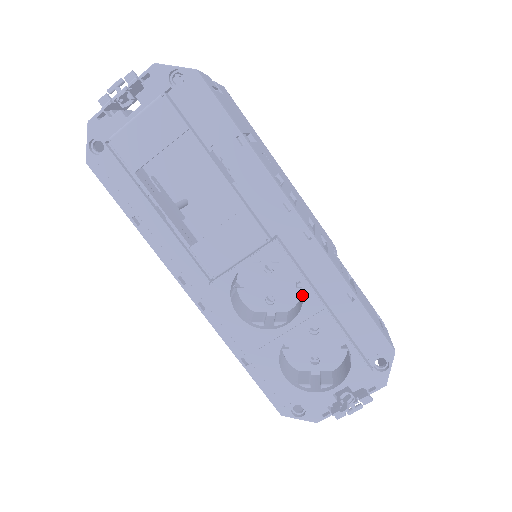
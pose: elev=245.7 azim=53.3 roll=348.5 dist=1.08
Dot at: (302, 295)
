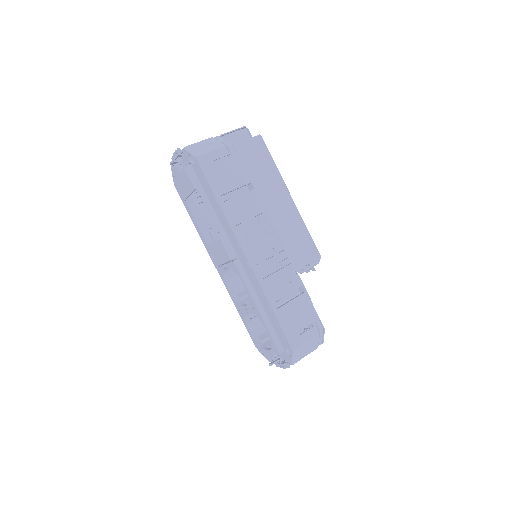
Dot at: occluded
